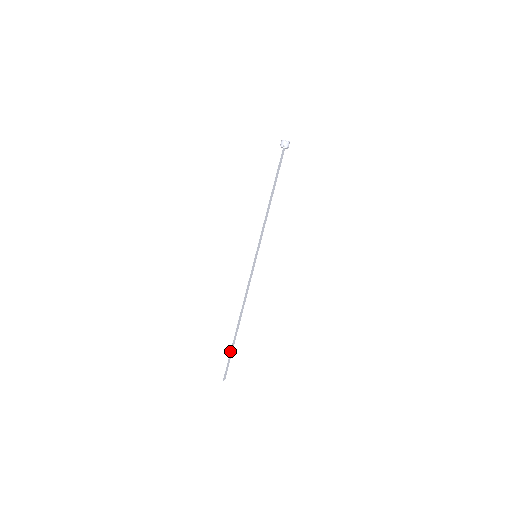
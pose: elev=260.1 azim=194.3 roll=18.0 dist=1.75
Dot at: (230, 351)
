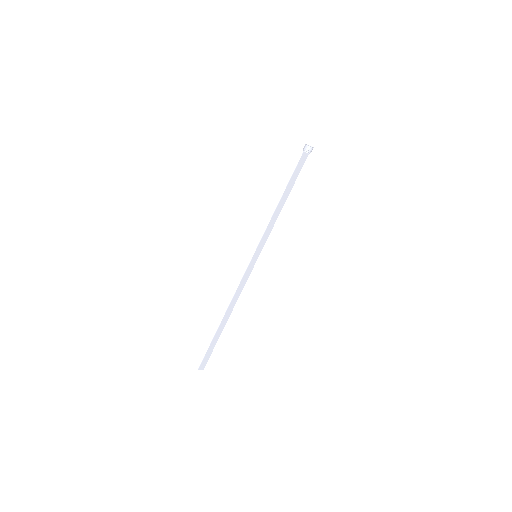
Dot at: (211, 342)
